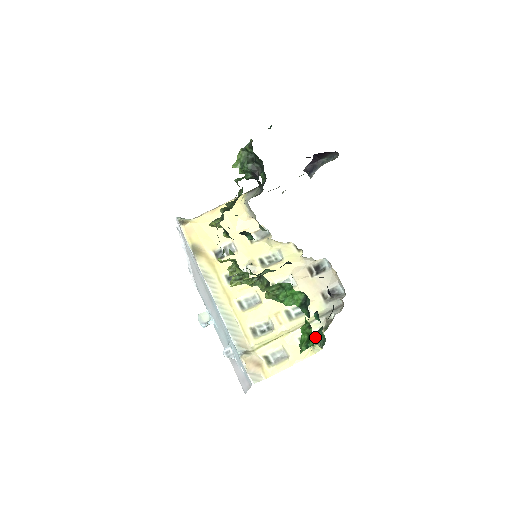
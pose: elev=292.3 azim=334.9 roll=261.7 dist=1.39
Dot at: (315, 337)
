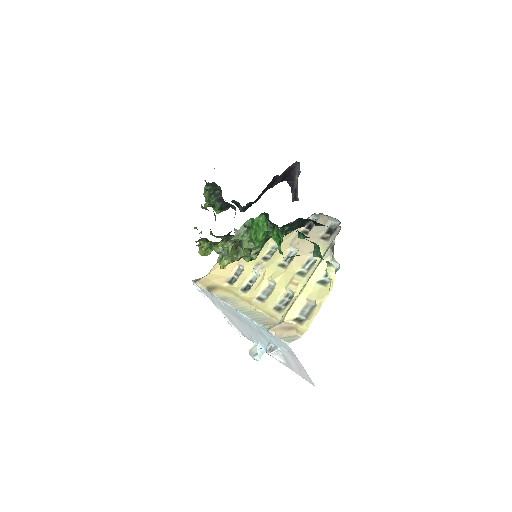
Dot at: (313, 255)
